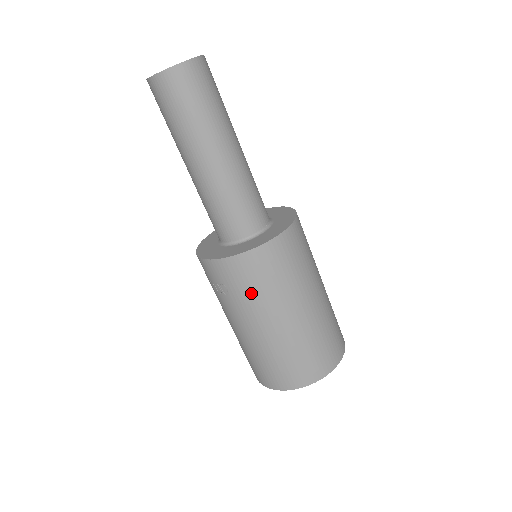
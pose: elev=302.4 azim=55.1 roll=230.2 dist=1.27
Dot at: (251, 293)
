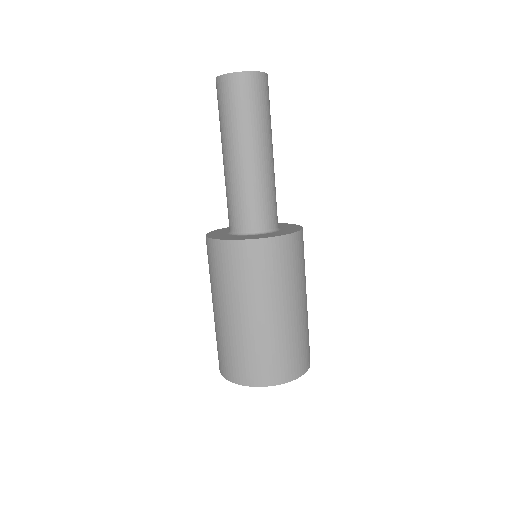
Dot at: (215, 276)
